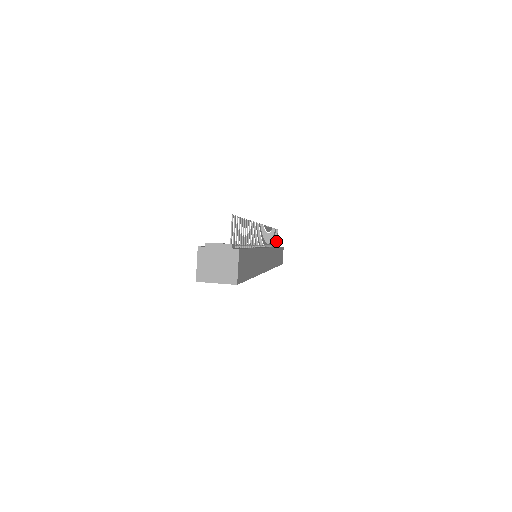
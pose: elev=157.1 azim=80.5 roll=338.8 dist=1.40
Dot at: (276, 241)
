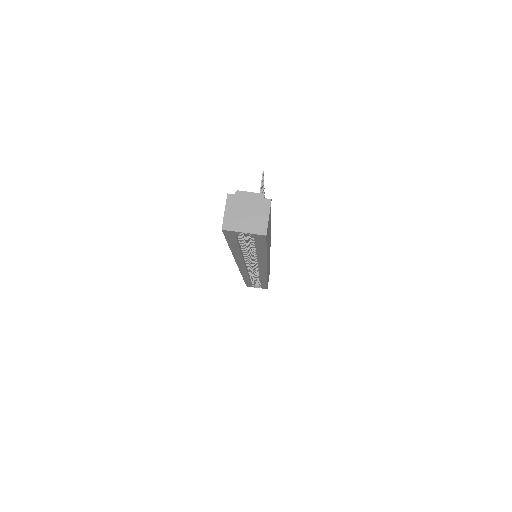
Dot at: occluded
